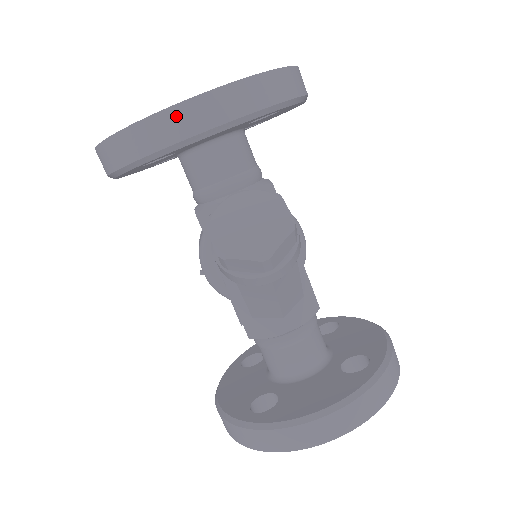
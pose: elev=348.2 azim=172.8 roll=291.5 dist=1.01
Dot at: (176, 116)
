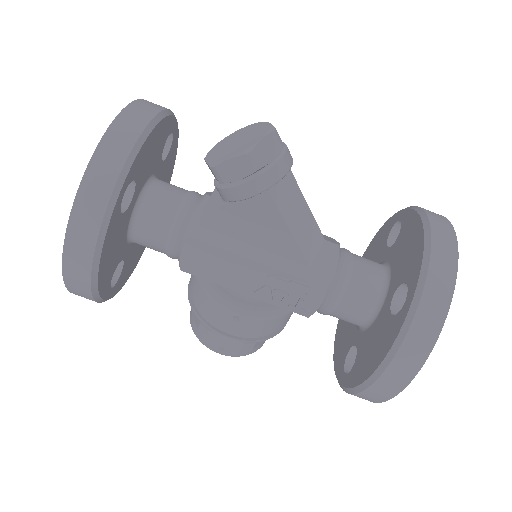
Dot at: (124, 122)
